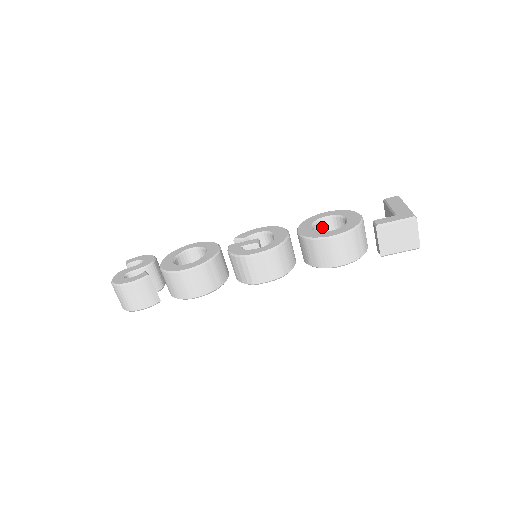
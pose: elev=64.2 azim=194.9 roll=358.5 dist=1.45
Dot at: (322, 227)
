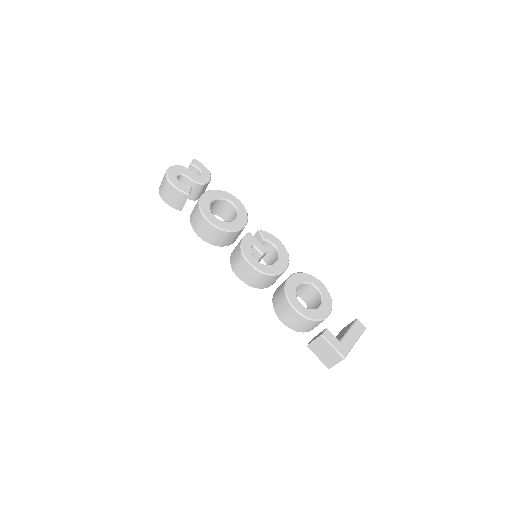
Dot at: (308, 288)
